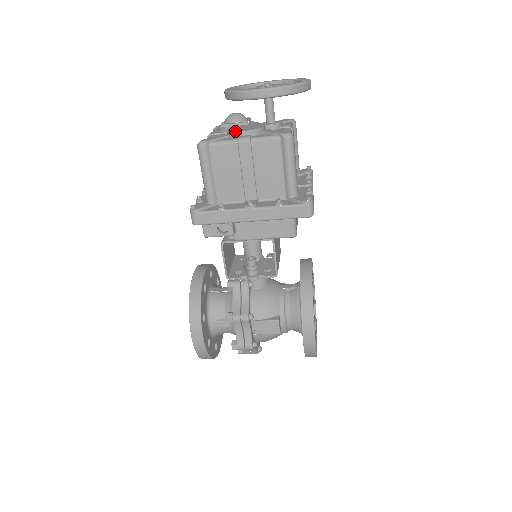
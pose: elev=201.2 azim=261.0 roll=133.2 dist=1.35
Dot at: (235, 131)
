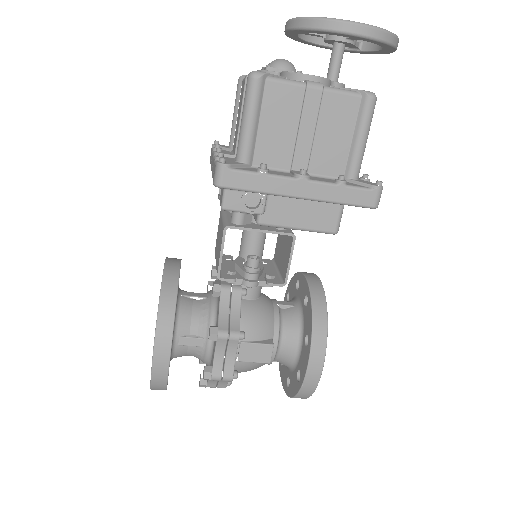
Dot at: occluded
